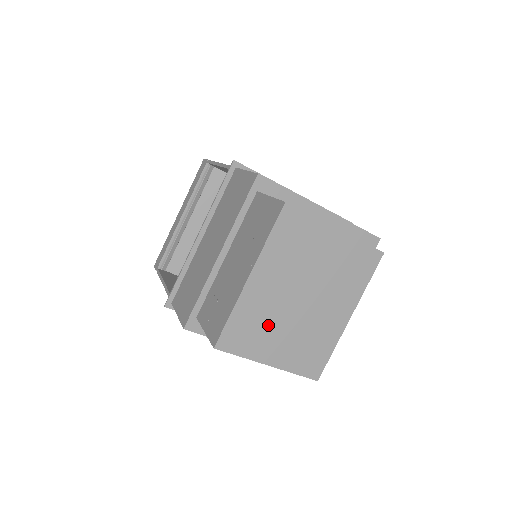
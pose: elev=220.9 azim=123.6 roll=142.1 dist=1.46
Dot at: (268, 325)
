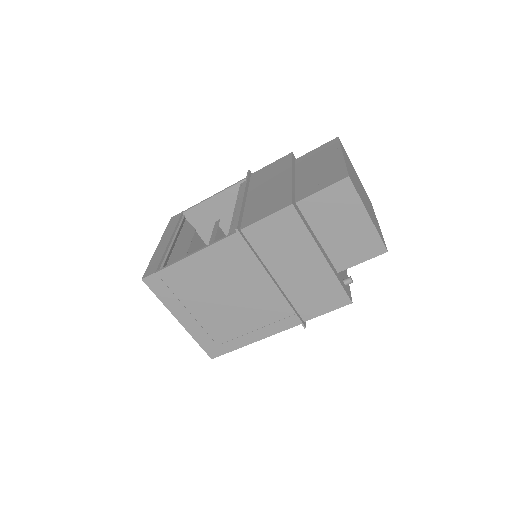
Dot at: (359, 190)
